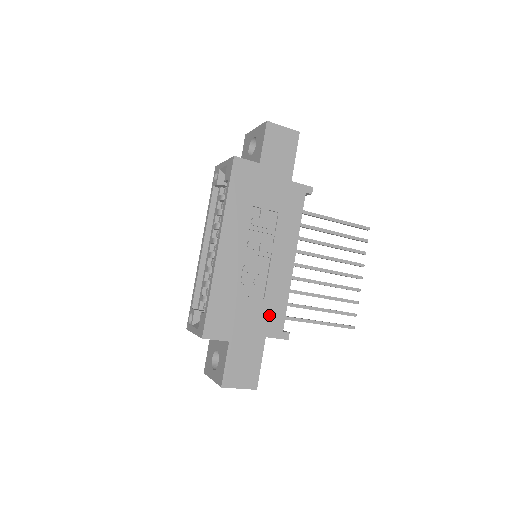
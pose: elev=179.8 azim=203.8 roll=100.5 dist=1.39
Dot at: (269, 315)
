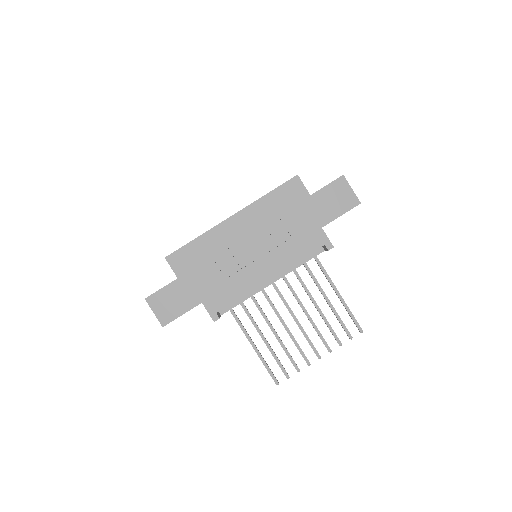
Dot at: (218, 292)
